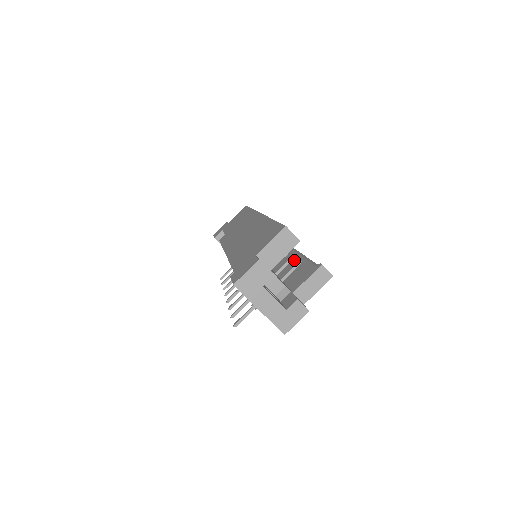
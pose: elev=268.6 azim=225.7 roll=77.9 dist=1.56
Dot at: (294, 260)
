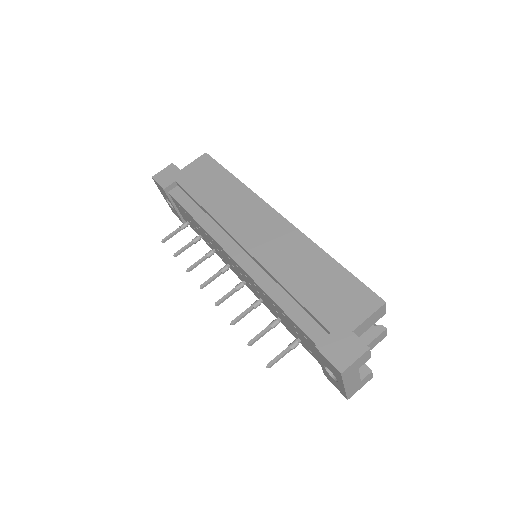
Dot at: occluded
